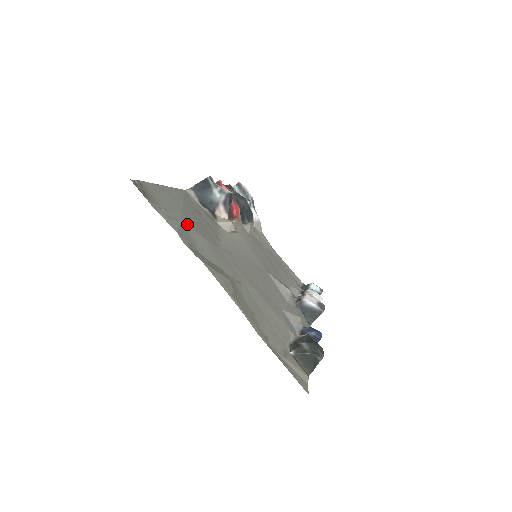
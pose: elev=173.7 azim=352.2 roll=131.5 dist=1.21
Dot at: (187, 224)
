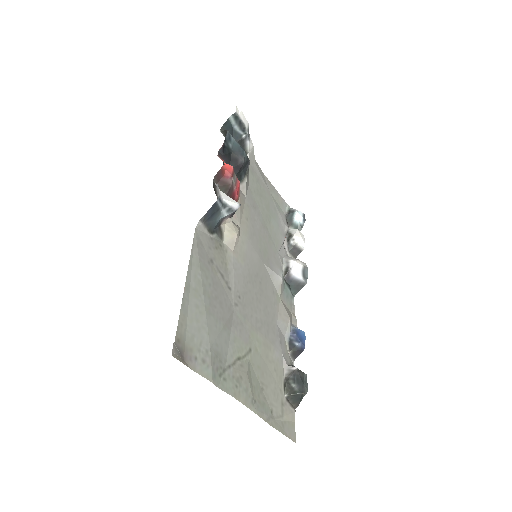
Dot at: (213, 336)
